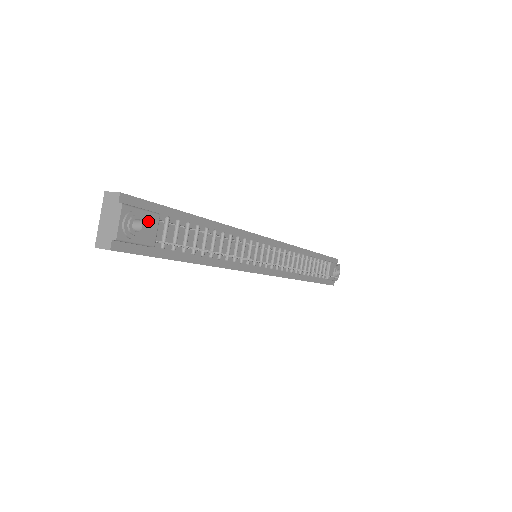
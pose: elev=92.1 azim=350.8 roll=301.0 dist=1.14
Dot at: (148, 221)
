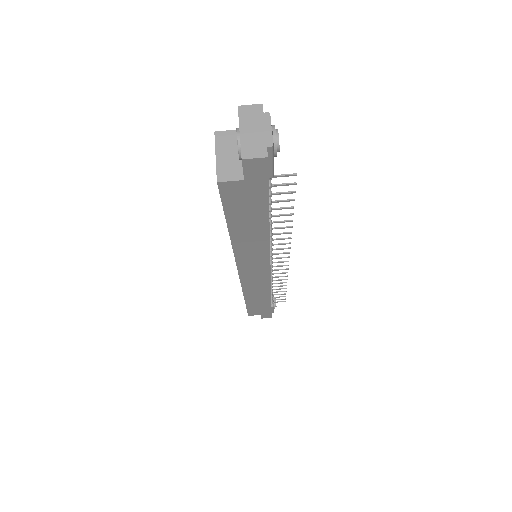
Dot at: occluded
